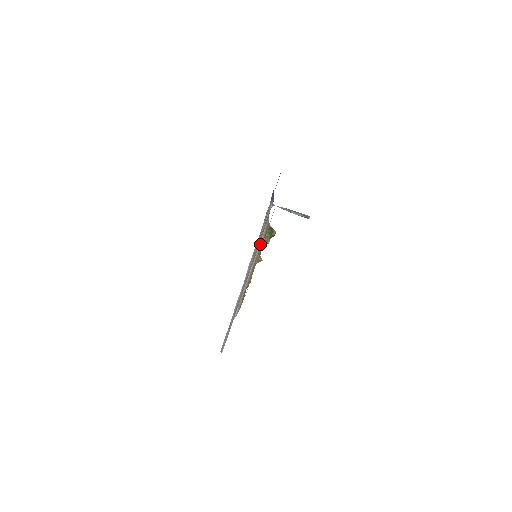
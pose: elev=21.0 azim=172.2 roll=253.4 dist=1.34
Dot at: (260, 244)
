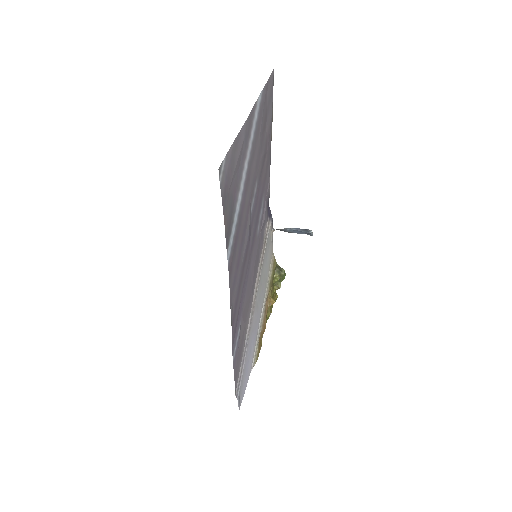
Dot at: (269, 281)
